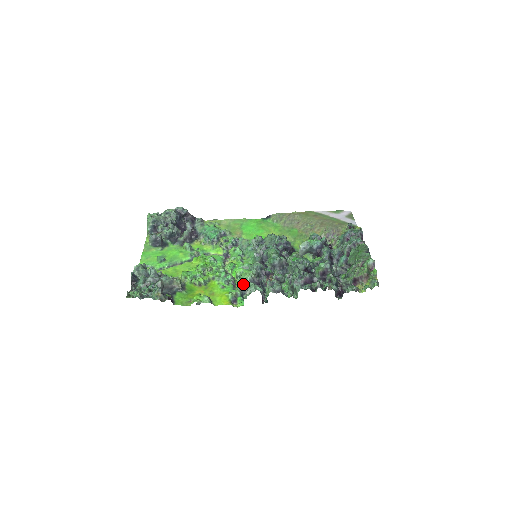
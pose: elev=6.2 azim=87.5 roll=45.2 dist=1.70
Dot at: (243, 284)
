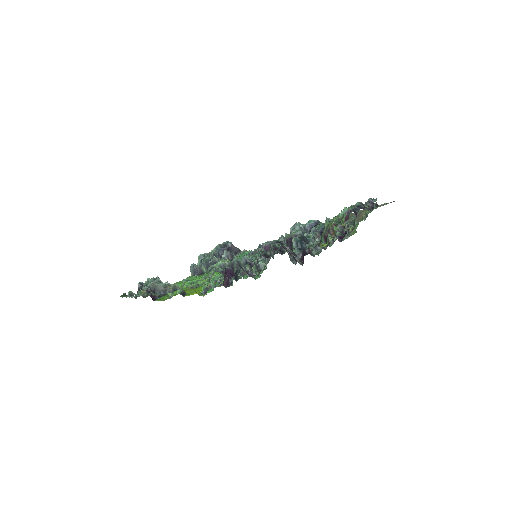
Dot at: (214, 271)
